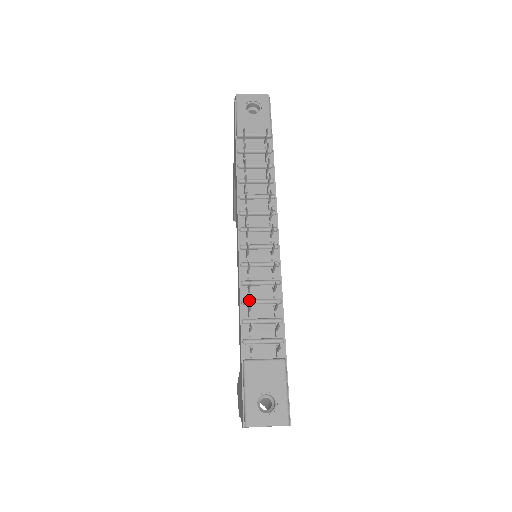
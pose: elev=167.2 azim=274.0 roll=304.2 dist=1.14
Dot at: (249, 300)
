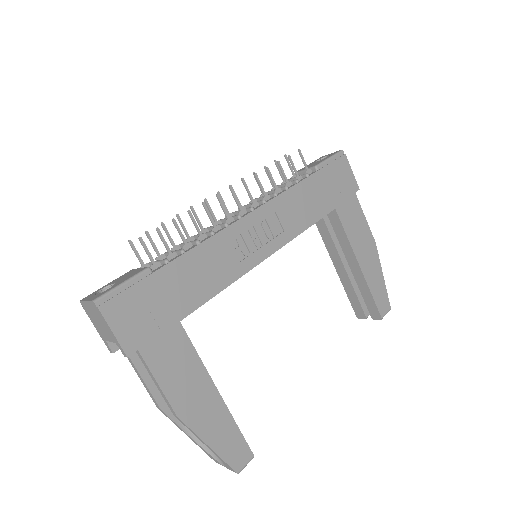
Dot at: (183, 243)
